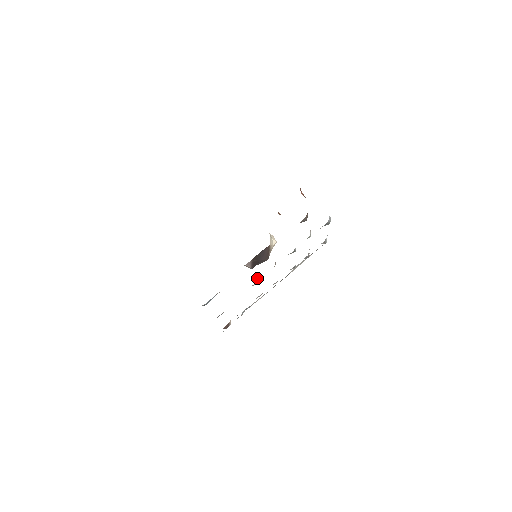
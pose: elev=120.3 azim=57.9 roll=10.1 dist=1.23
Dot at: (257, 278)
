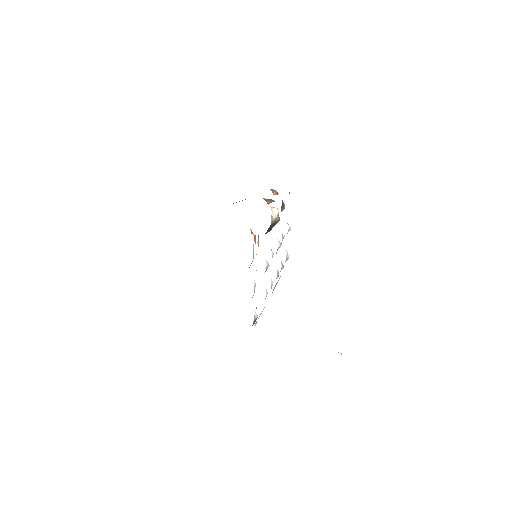
Dot at: (265, 267)
